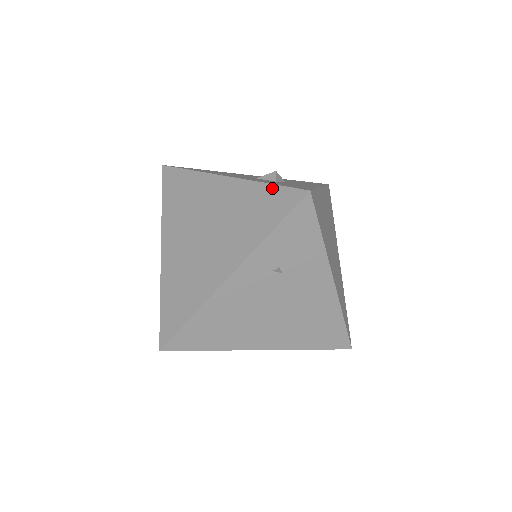
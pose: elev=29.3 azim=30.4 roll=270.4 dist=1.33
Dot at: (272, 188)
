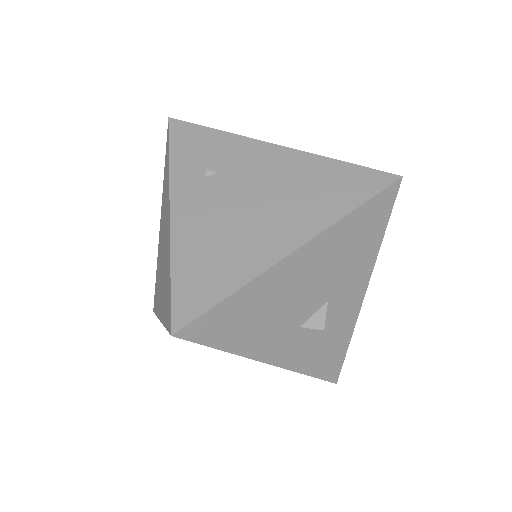
Dot at: (165, 162)
